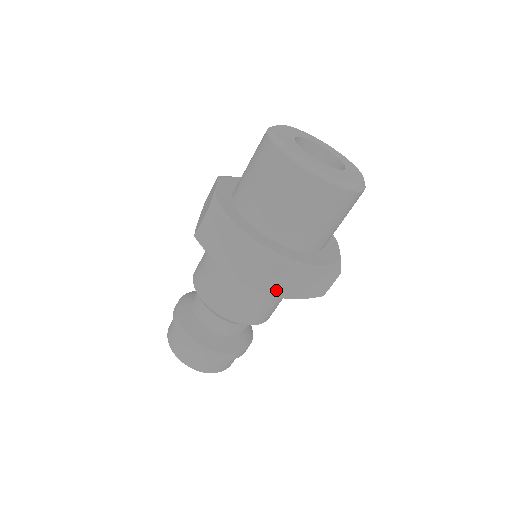
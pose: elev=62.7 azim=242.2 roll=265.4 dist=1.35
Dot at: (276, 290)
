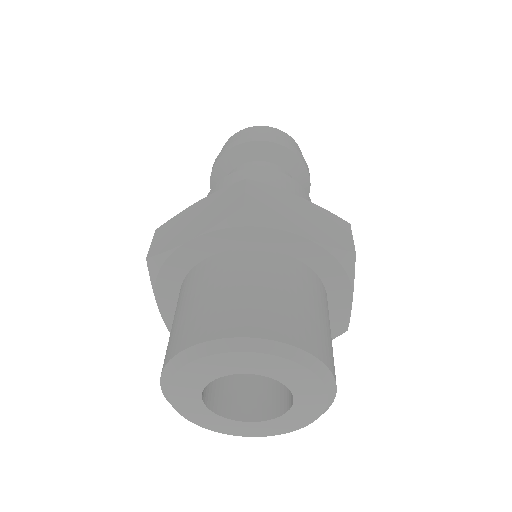
Dot at: occluded
